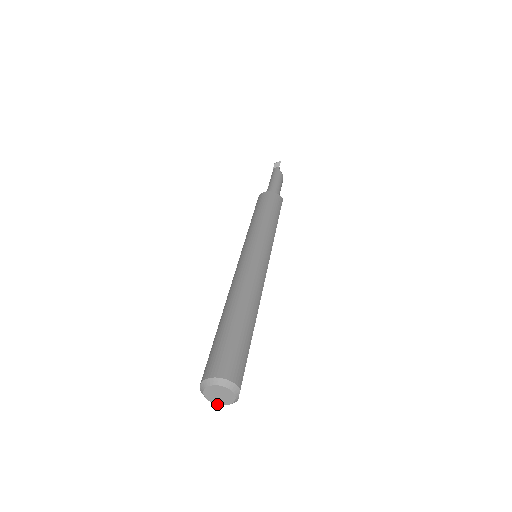
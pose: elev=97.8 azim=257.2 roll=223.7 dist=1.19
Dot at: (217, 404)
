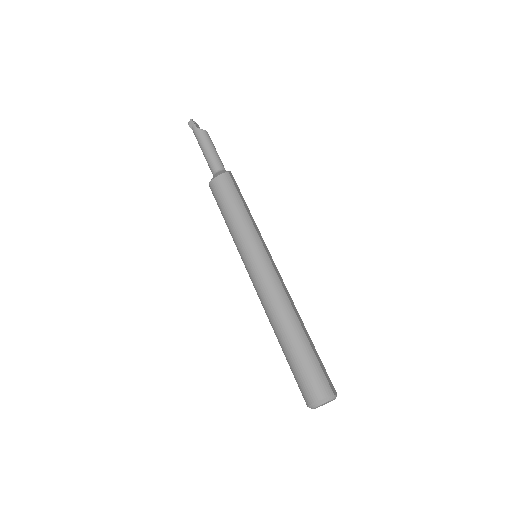
Dot at: occluded
